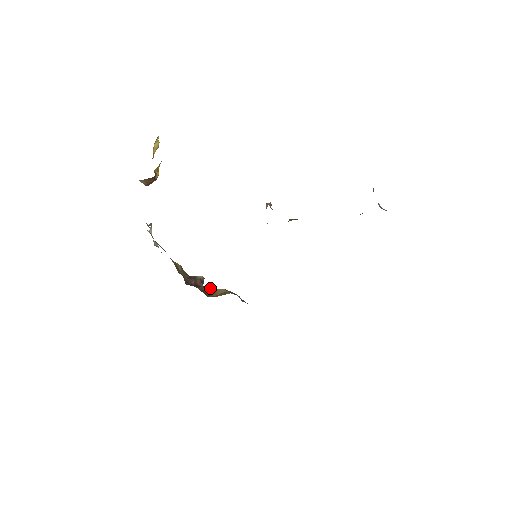
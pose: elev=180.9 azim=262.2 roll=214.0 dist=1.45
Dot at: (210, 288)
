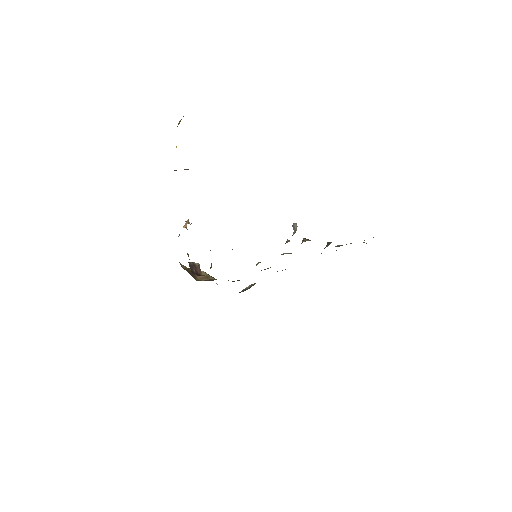
Dot at: occluded
